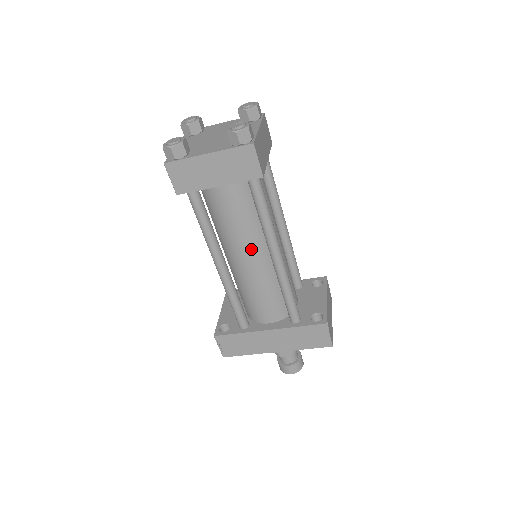
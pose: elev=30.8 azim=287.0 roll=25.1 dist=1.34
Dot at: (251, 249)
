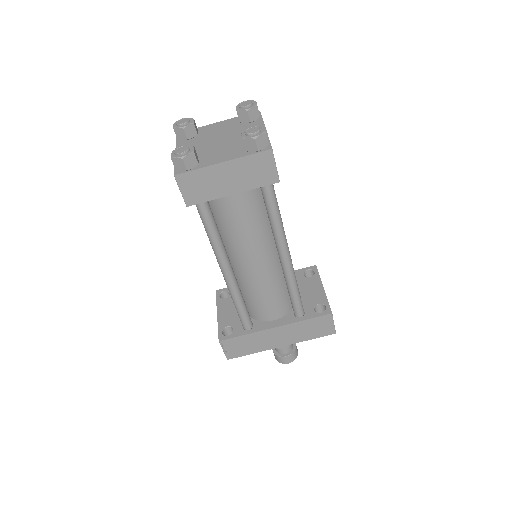
Dot at: (259, 252)
